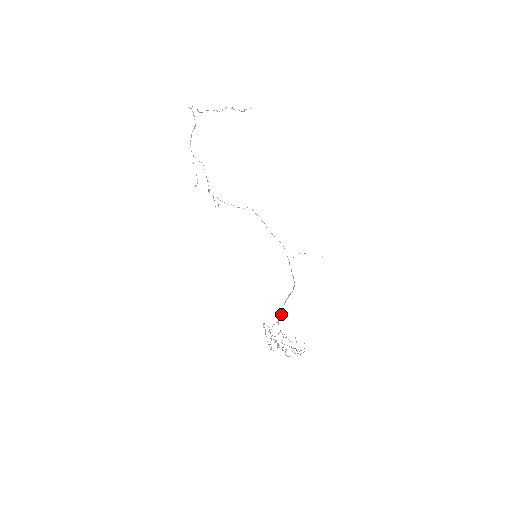
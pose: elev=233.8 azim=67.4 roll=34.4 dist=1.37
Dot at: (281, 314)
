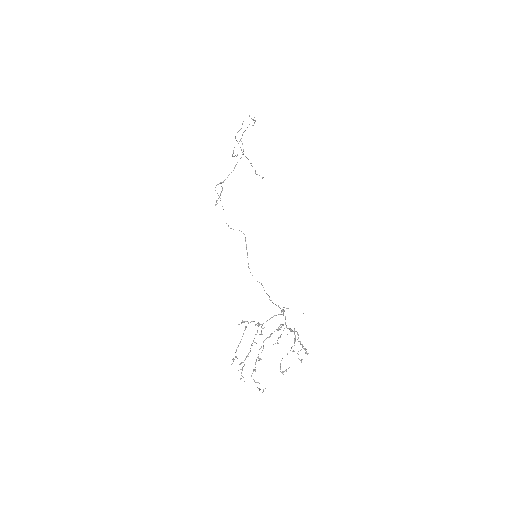
Dot at: occluded
